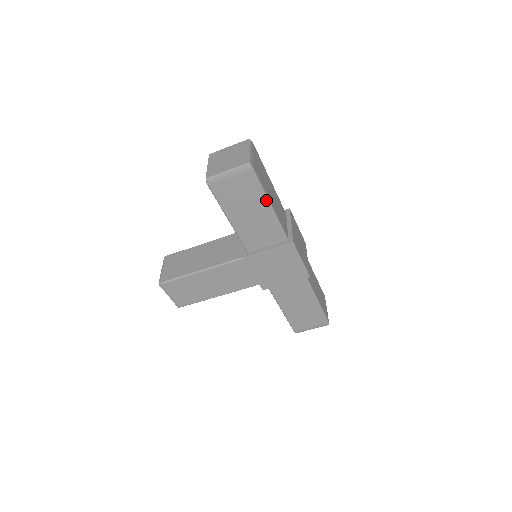
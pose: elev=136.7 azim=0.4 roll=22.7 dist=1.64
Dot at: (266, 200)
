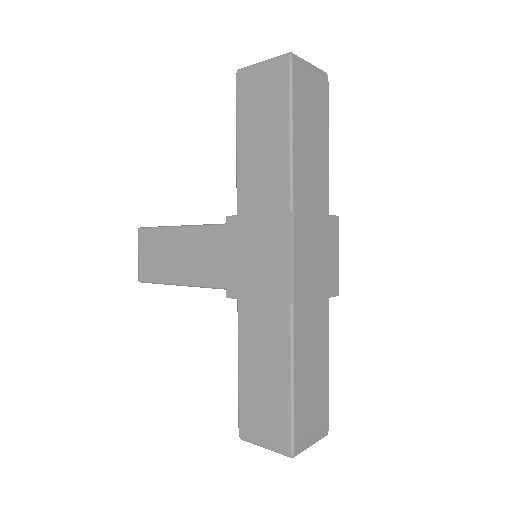
Dot at: (288, 122)
